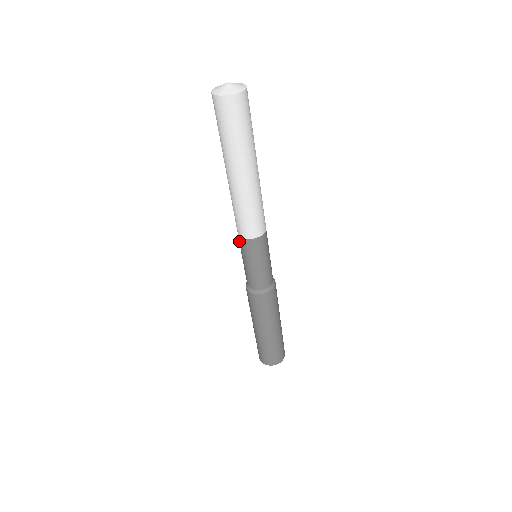
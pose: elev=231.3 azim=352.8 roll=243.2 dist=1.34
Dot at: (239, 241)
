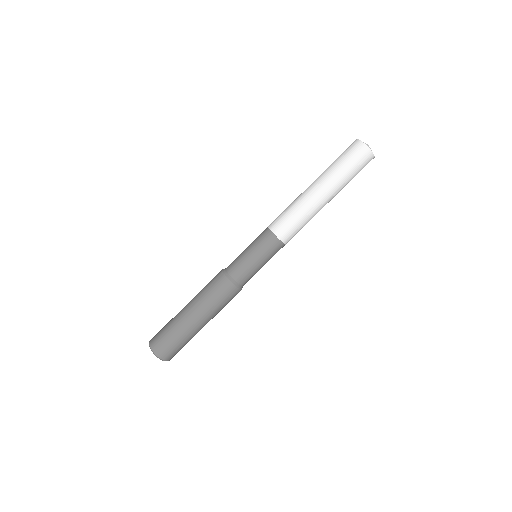
Dot at: (262, 232)
